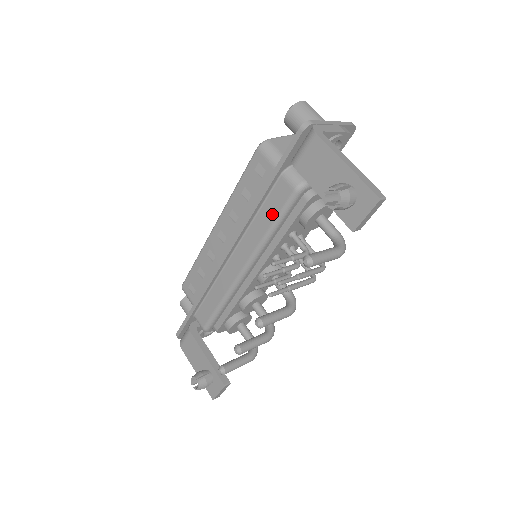
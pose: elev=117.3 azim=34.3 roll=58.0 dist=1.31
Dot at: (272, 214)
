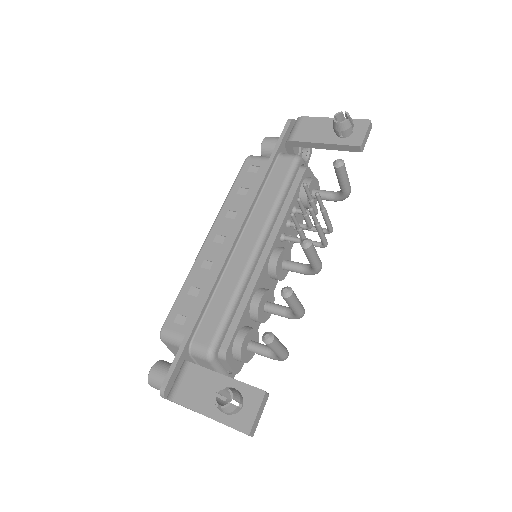
Dot at: (278, 183)
